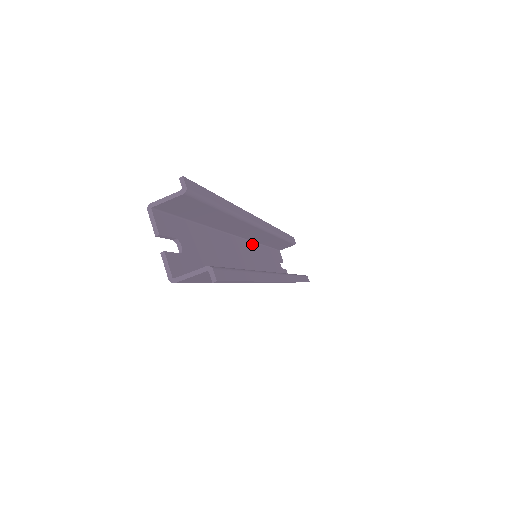
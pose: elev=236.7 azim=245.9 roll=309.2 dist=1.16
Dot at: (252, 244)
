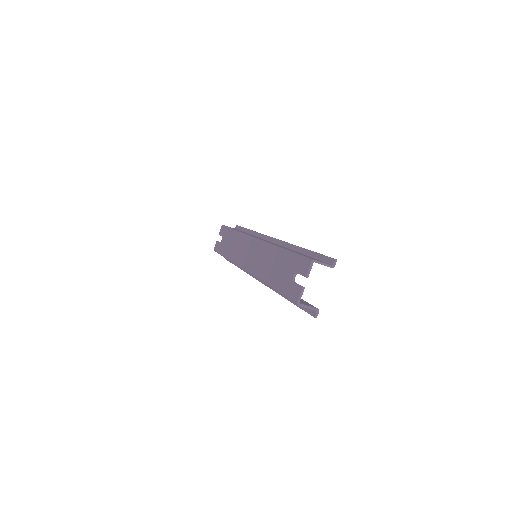
Dot at: occluded
